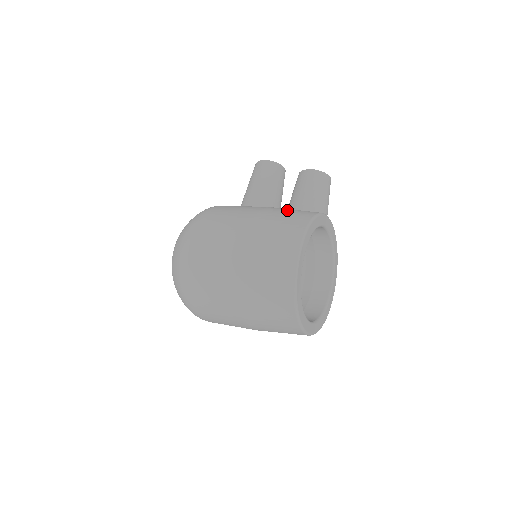
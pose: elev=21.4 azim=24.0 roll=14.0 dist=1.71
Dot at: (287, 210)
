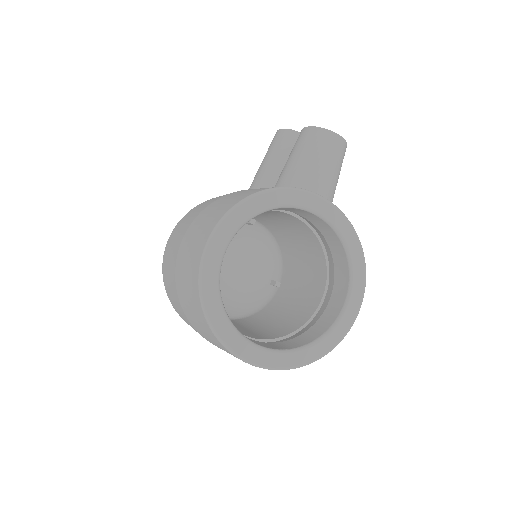
Dot at: (252, 189)
